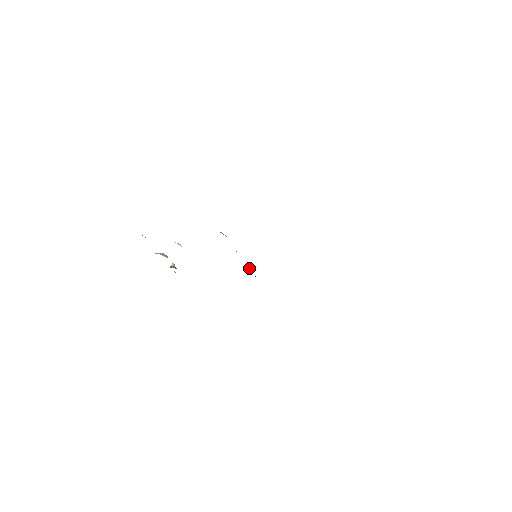
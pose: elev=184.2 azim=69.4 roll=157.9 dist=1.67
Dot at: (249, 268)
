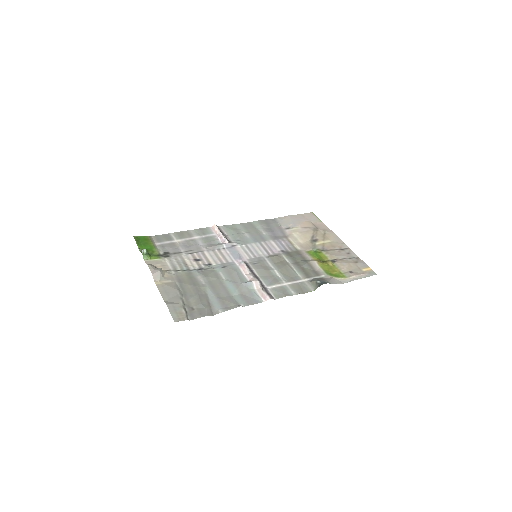
Dot at: (228, 241)
